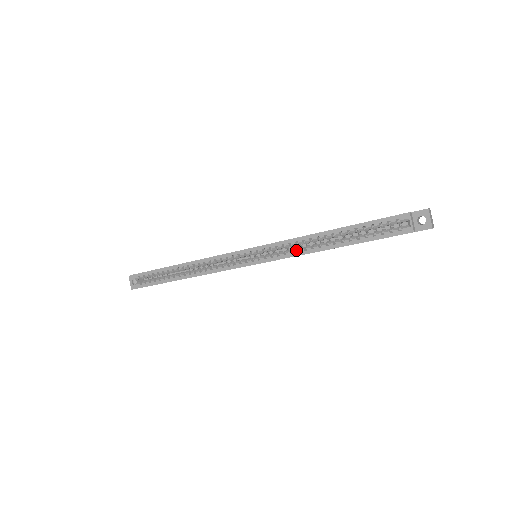
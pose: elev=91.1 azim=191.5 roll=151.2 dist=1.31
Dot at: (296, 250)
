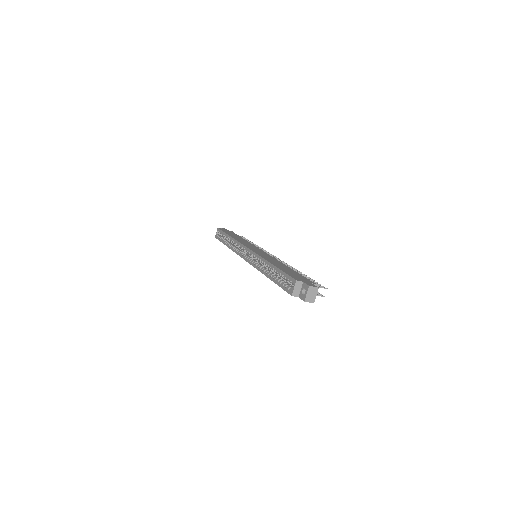
Dot at: (258, 265)
